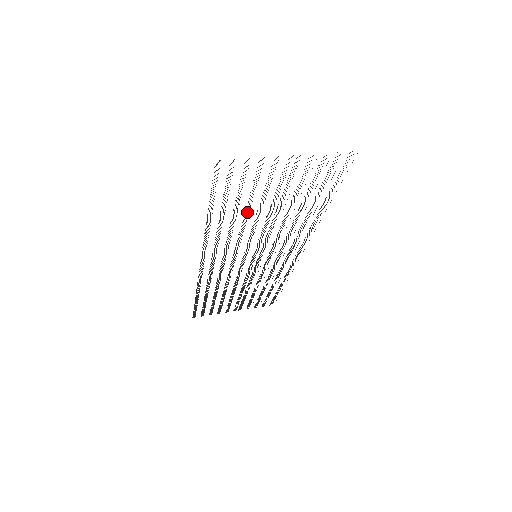
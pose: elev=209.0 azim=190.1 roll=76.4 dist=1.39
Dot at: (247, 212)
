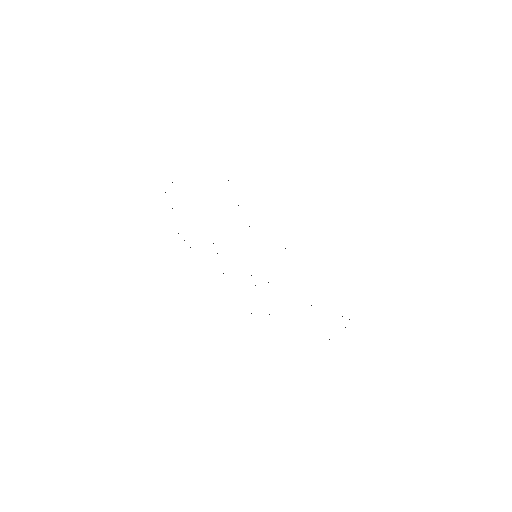
Dot at: occluded
